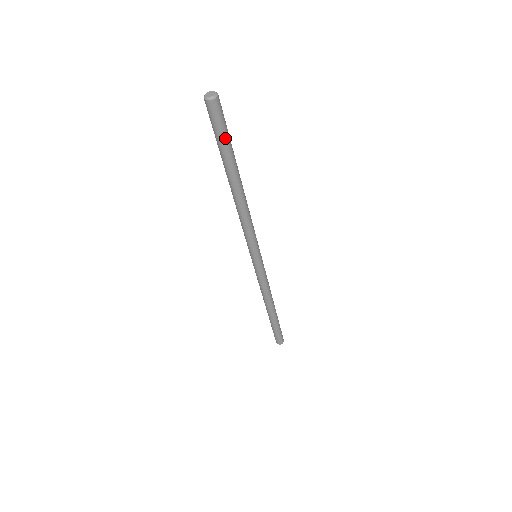
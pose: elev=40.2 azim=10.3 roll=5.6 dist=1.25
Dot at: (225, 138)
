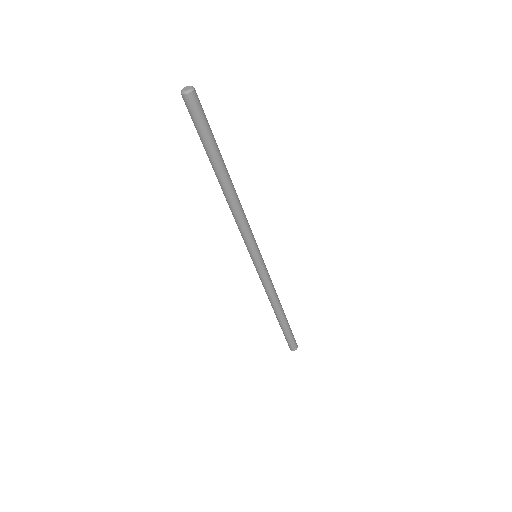
Dot at: (203, 134)
